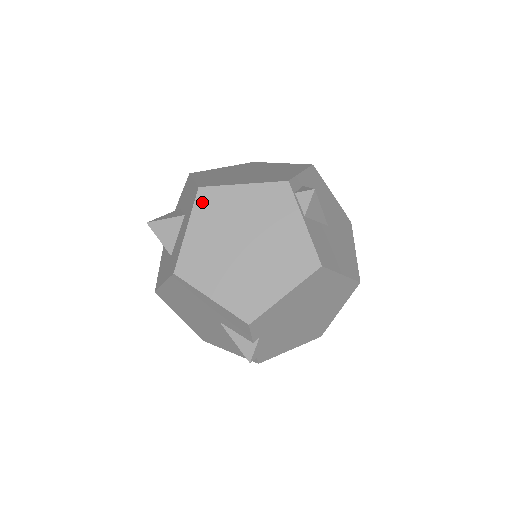
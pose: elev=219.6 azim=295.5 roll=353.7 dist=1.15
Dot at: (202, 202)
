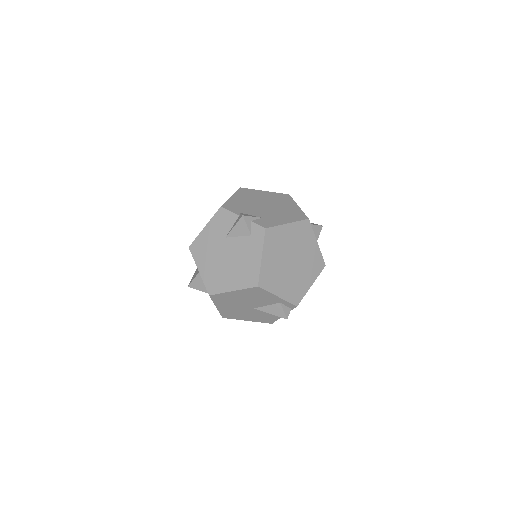
Dot at: occluded
